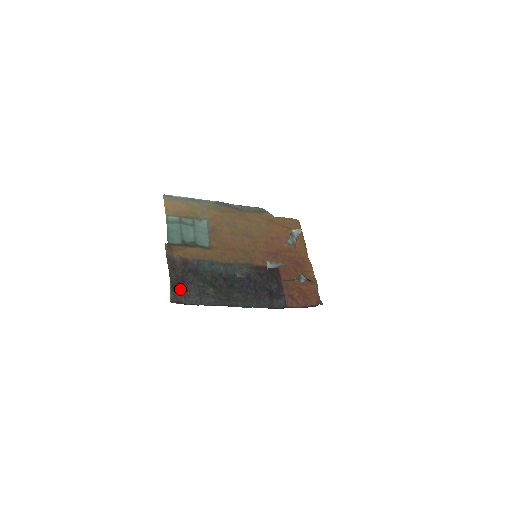
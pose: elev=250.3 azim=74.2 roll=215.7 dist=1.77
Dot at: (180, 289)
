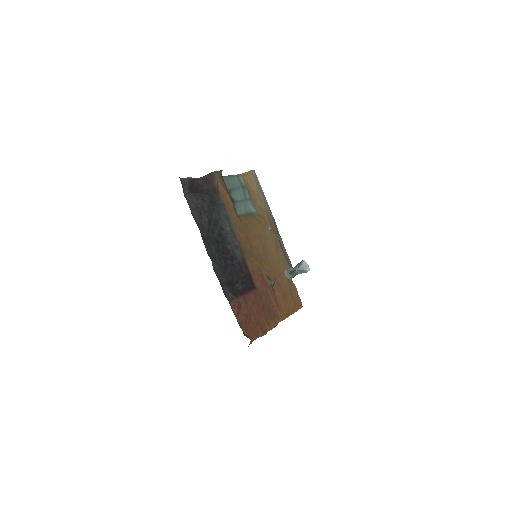
Dot at: (193, 189)
